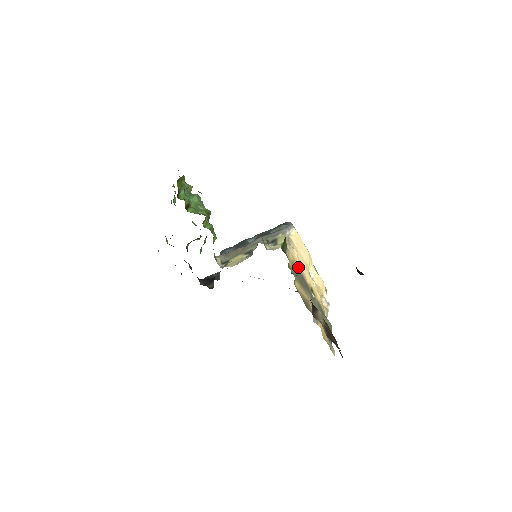
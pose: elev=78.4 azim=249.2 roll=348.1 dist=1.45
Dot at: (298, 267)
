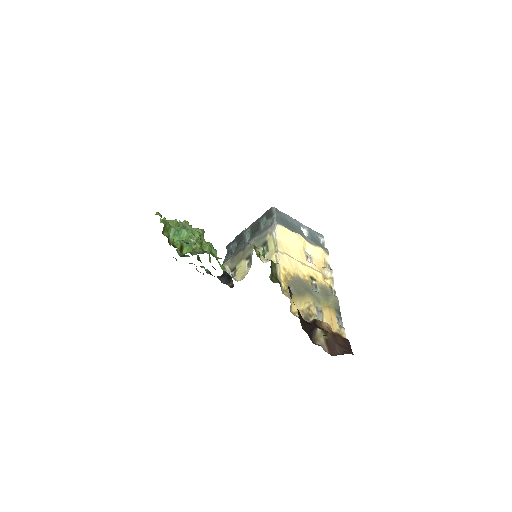
Dot at: (292, 274)
